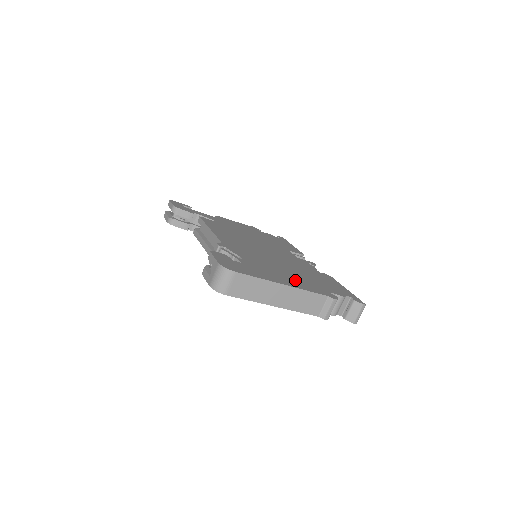
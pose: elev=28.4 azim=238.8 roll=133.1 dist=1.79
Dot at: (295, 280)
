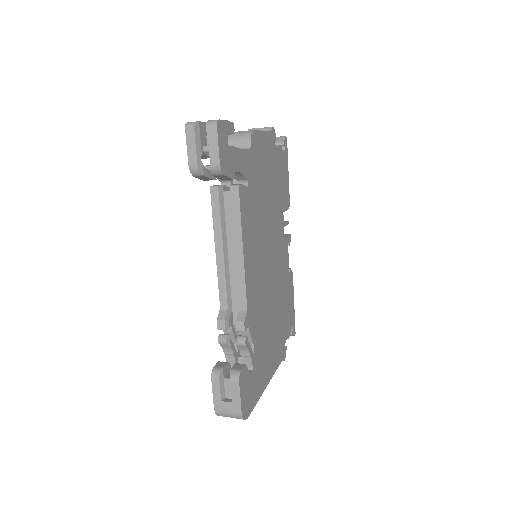
Dot at: (274, 351)
